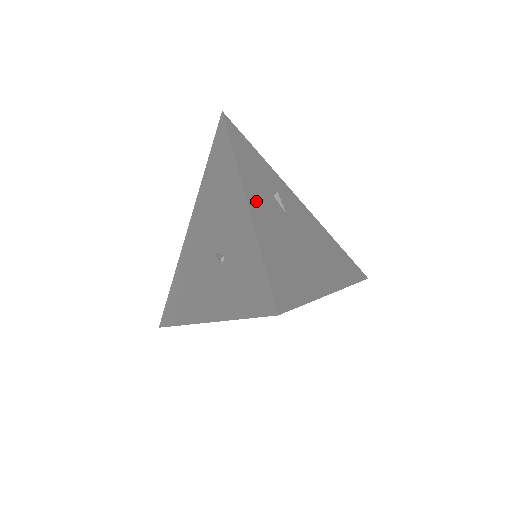
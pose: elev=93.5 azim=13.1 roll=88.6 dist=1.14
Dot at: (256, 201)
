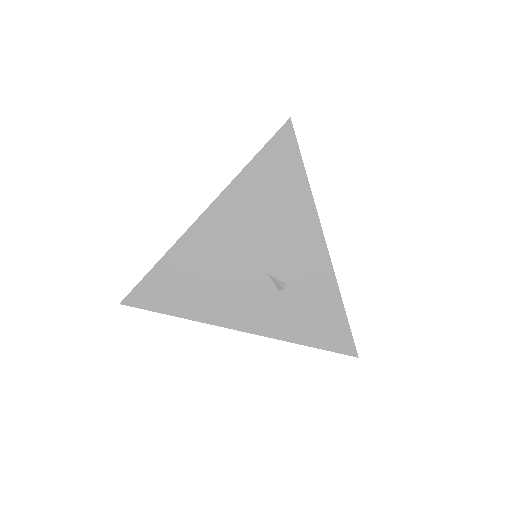
Dot at: occluded
